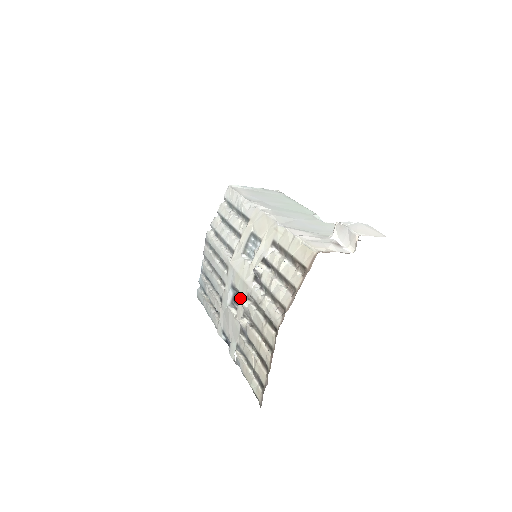
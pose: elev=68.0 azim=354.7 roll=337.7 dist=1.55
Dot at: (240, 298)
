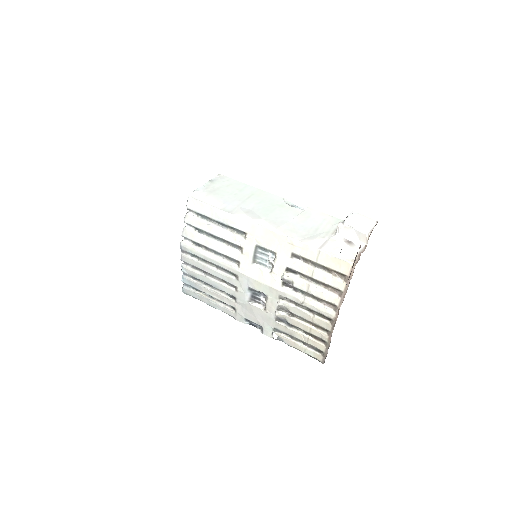
Dot at: (268, 298)
